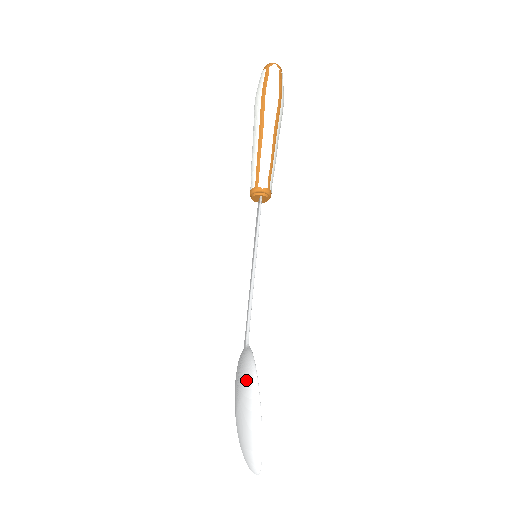
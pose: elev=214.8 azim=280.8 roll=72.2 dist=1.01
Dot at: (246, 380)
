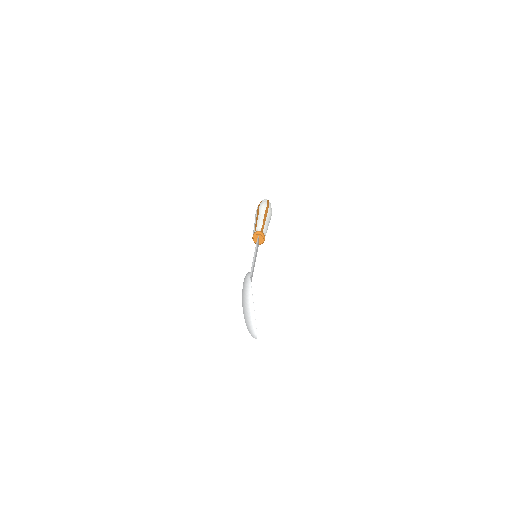
Dot at: (244, 279)
